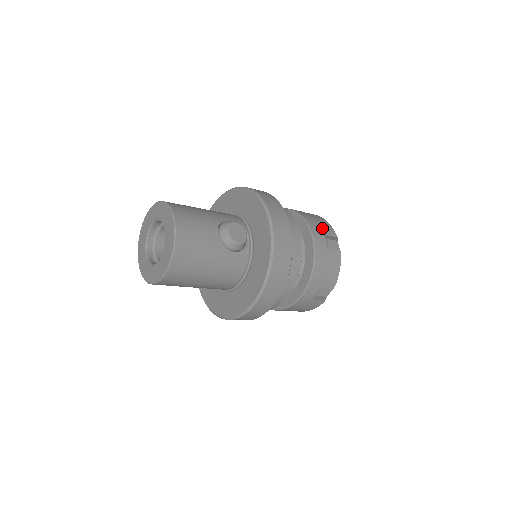
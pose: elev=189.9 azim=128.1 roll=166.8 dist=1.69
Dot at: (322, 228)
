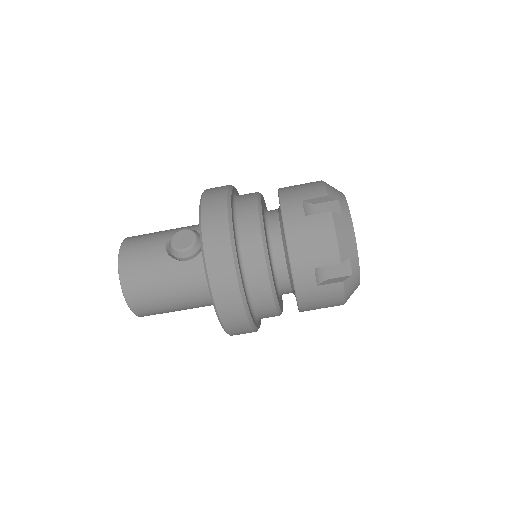
Dot at: (302, 194)
